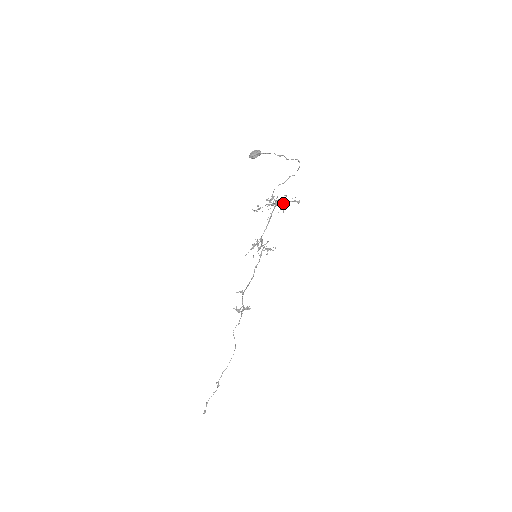
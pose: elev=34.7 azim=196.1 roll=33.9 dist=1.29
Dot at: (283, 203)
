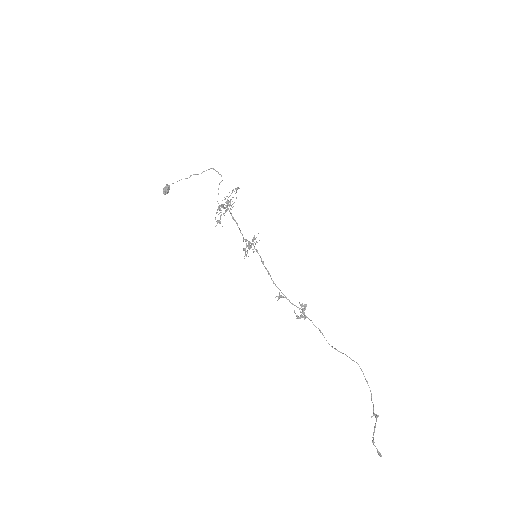
Dot at: occluded
